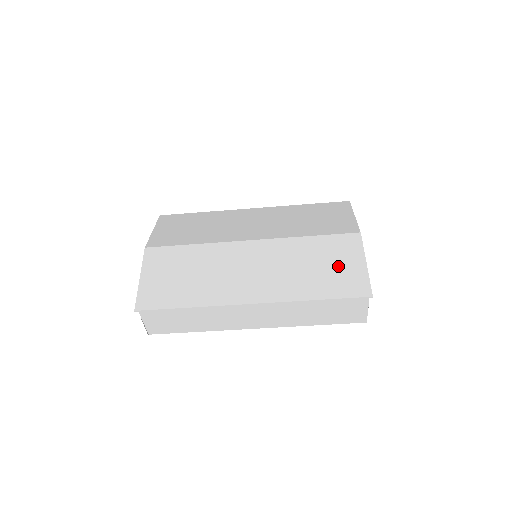
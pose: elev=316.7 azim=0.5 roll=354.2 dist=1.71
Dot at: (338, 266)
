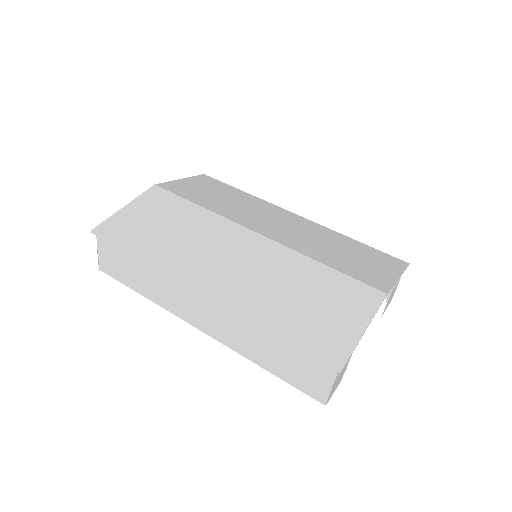
Dot at: (328, 312)
